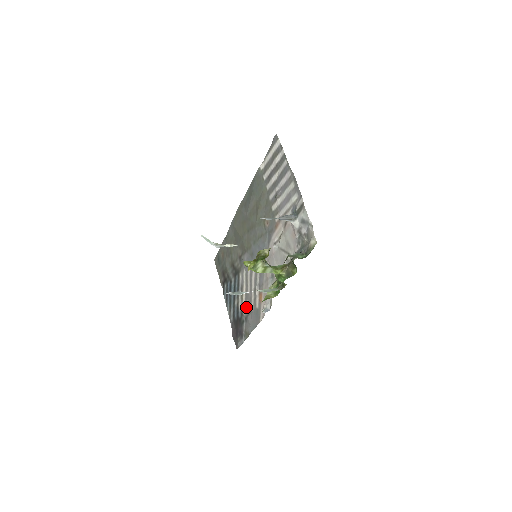
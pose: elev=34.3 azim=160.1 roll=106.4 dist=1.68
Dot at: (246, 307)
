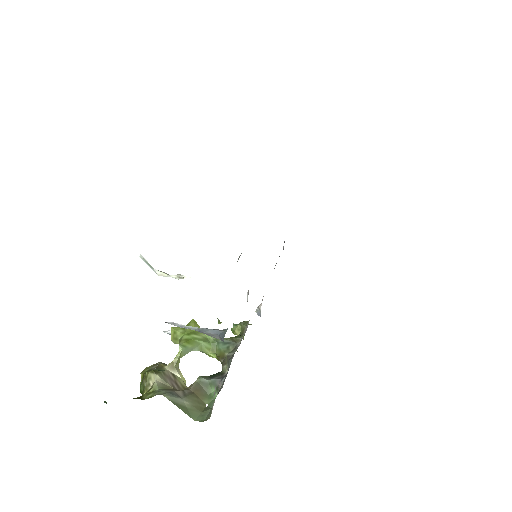
Dot at: occluded
